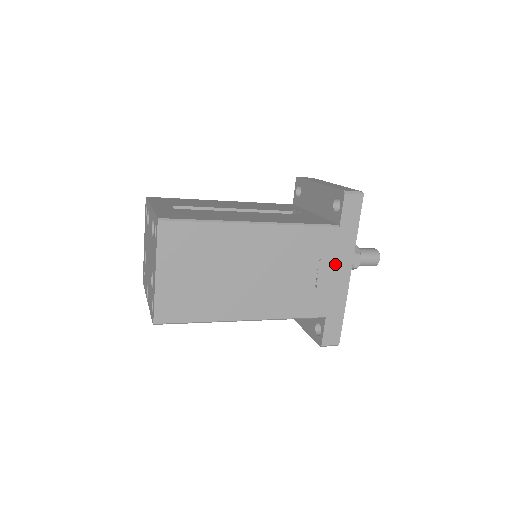
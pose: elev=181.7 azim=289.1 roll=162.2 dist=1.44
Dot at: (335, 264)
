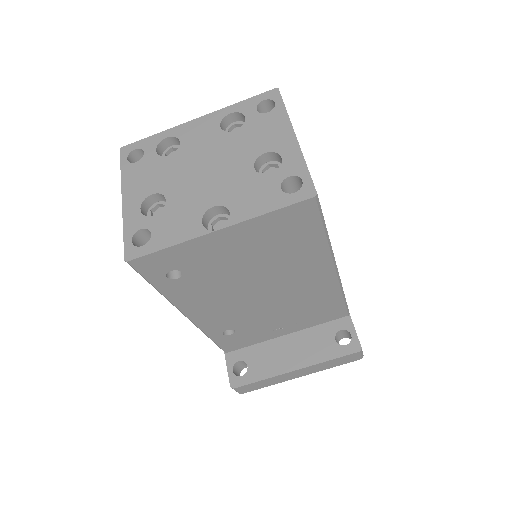
Dot at: occluded
